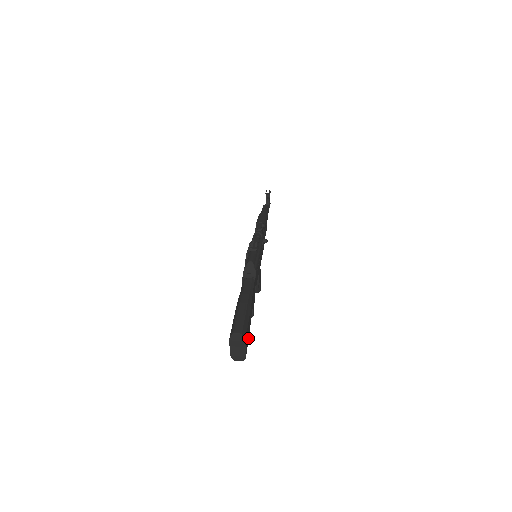
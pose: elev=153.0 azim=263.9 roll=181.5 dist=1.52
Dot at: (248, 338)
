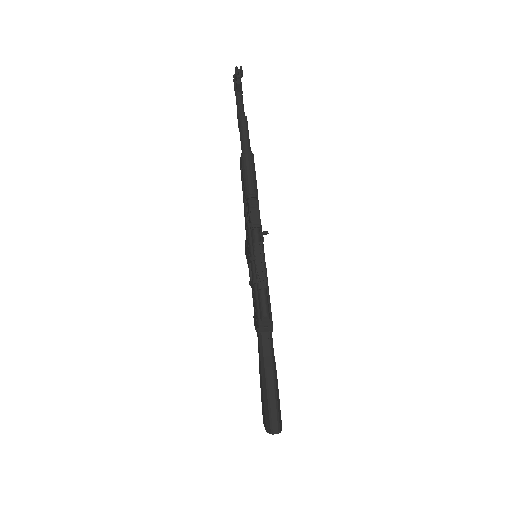
Dot at: occluded
